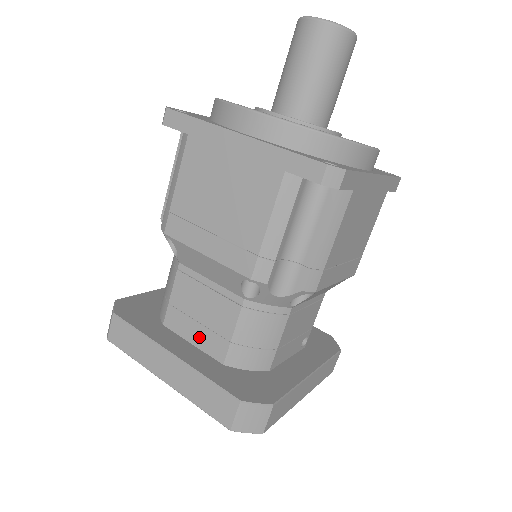
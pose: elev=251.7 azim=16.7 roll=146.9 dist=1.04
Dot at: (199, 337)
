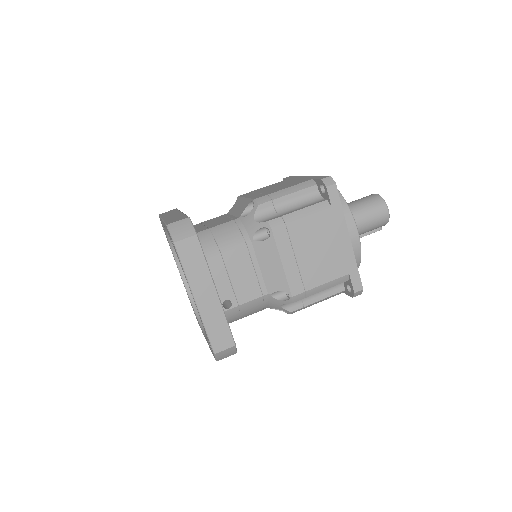
Dot at: (197, 229)
